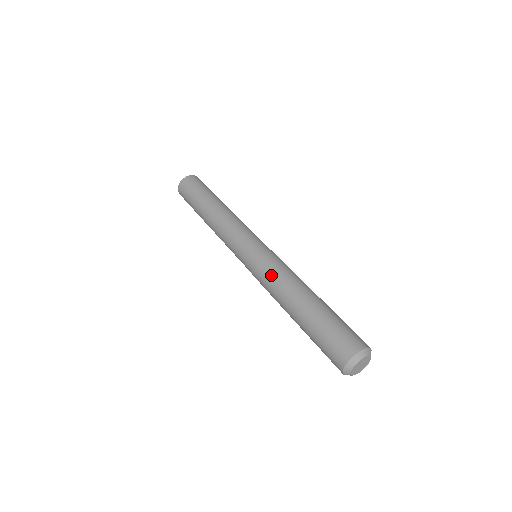
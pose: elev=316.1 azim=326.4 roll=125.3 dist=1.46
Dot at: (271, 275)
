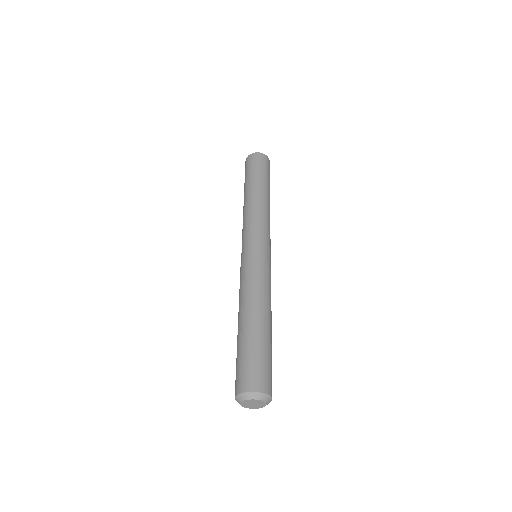
Dot at: (243, 282)
